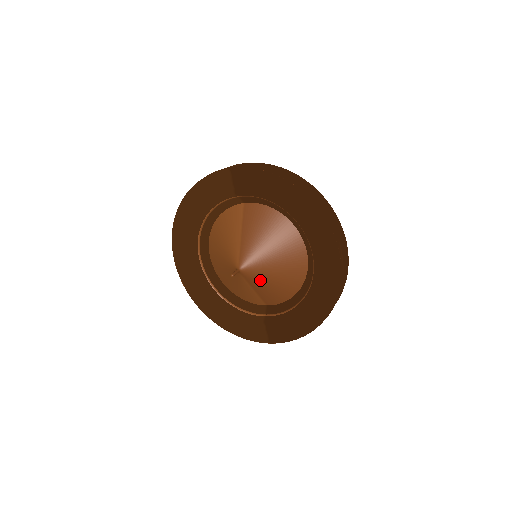
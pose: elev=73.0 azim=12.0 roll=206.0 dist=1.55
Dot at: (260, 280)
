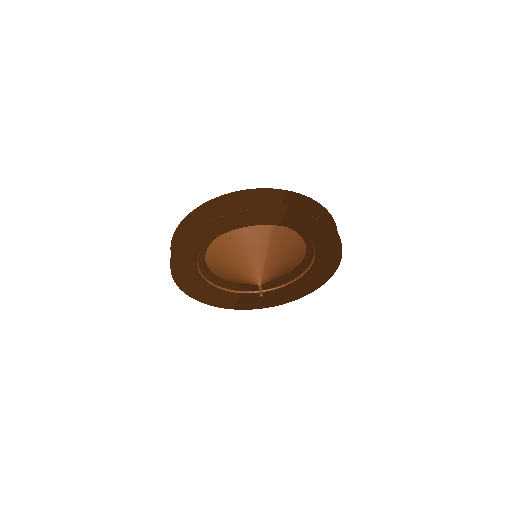
Dot at: occluded
